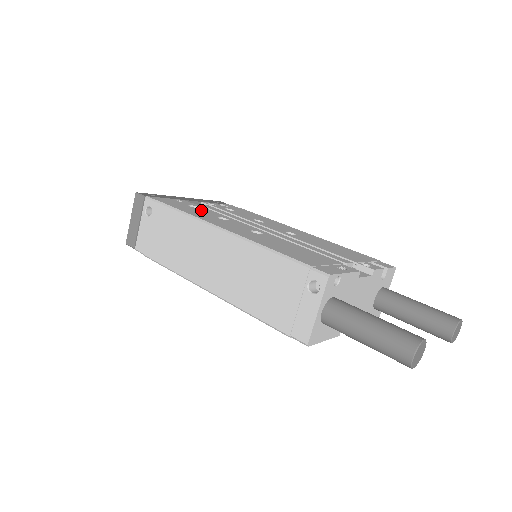
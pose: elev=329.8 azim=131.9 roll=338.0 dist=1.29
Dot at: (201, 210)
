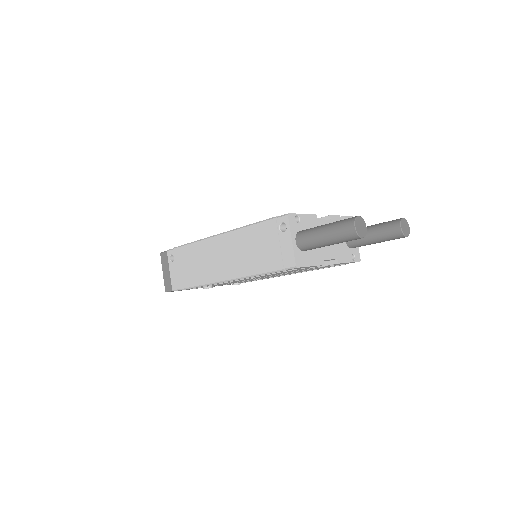
Dot at: occluded
